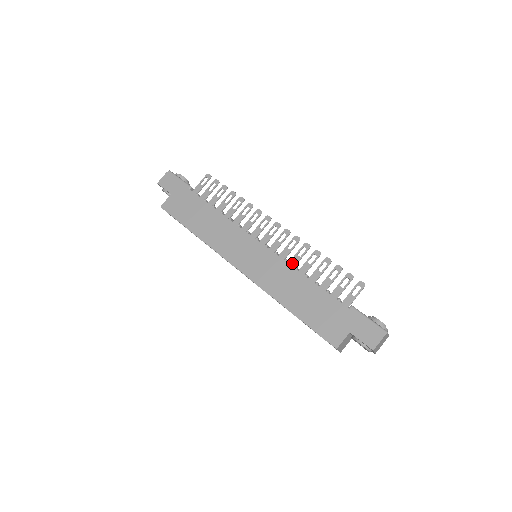
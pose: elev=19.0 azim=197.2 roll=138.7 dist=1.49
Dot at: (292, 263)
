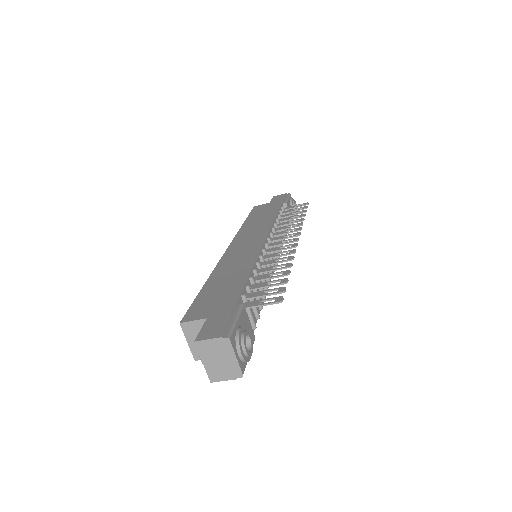
Dot at: (263, 263)
